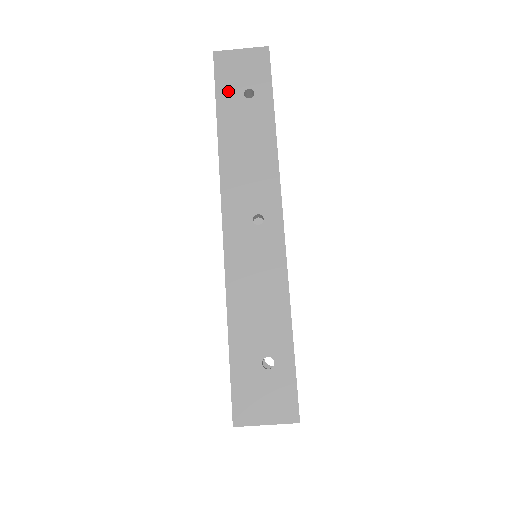
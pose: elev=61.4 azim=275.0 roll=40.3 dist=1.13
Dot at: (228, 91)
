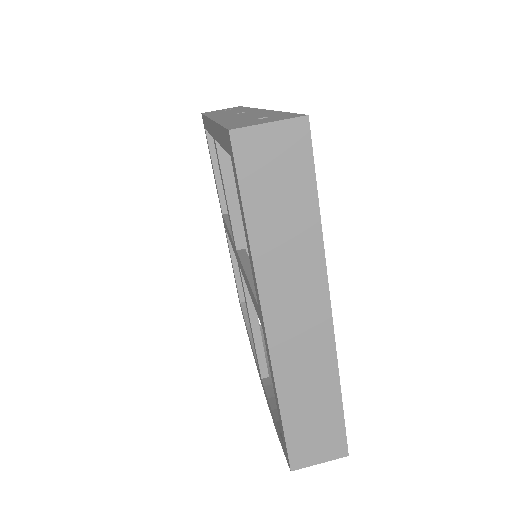
Dot at: occluded
